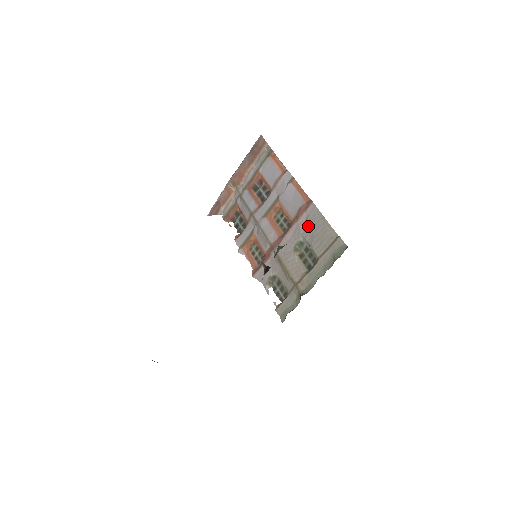
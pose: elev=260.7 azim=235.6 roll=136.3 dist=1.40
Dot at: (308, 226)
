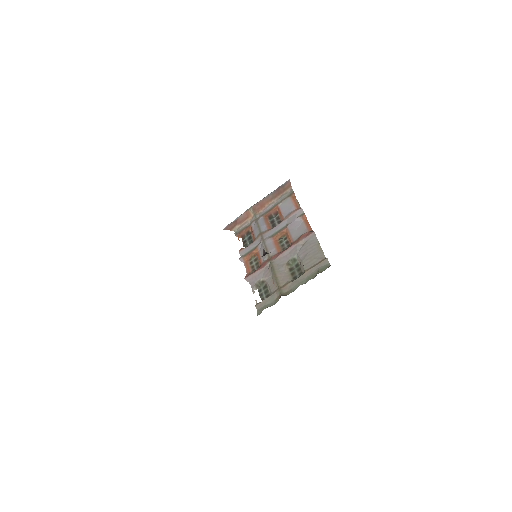
Dot at: (304, 248)
